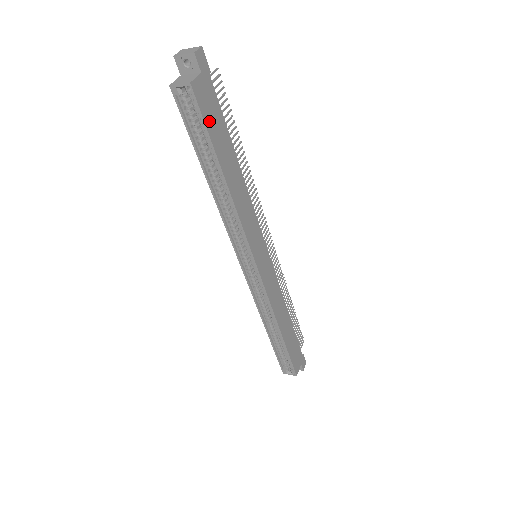
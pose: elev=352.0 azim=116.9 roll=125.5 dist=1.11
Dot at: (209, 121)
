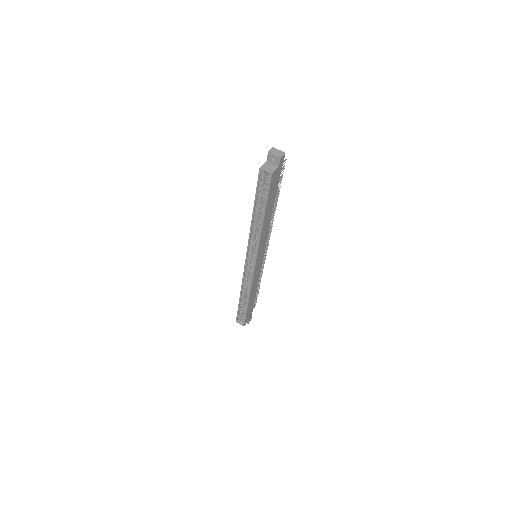
Dot at: (271, 191)
